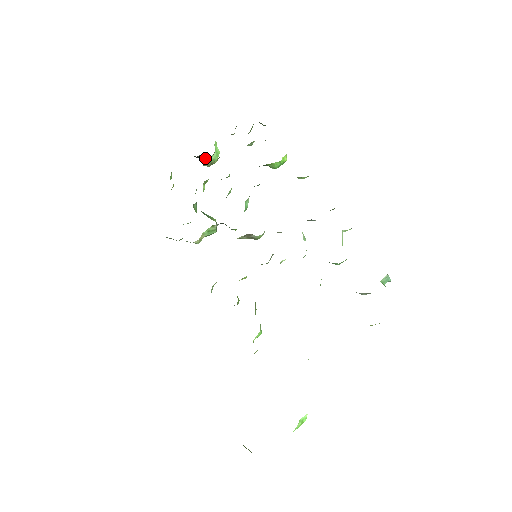
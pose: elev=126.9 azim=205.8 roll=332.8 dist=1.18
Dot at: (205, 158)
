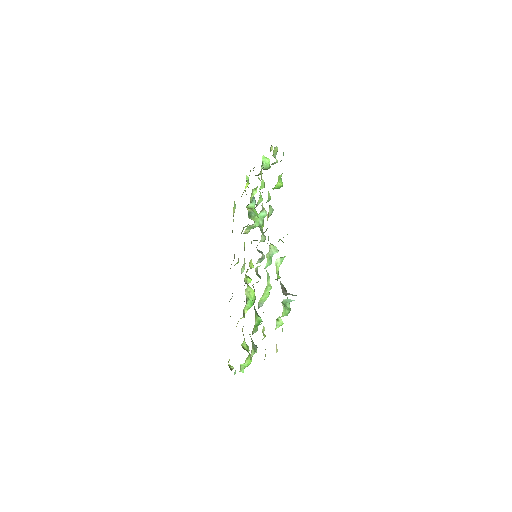
Dot at: occluded
